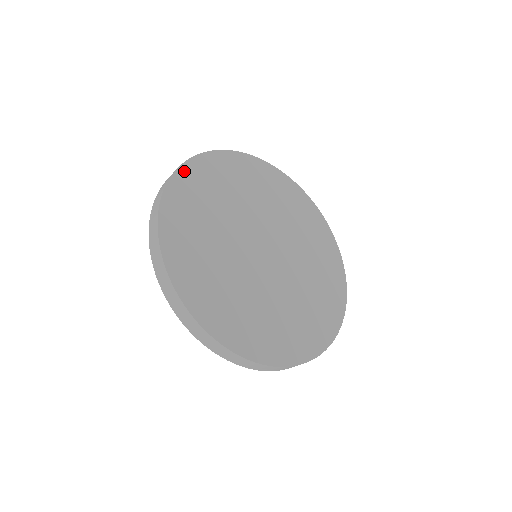
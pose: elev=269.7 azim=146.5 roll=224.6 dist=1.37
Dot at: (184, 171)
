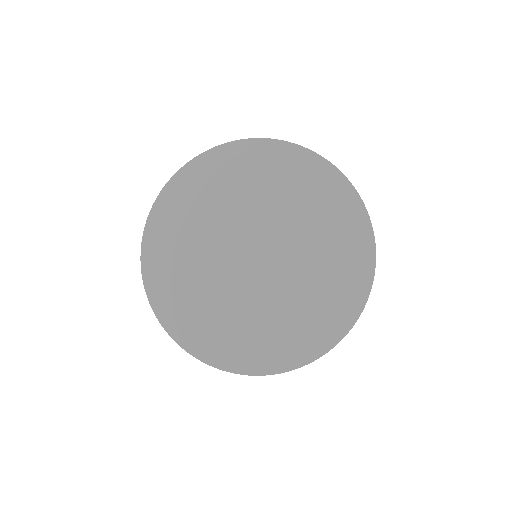
Dot at: (212, 155)
